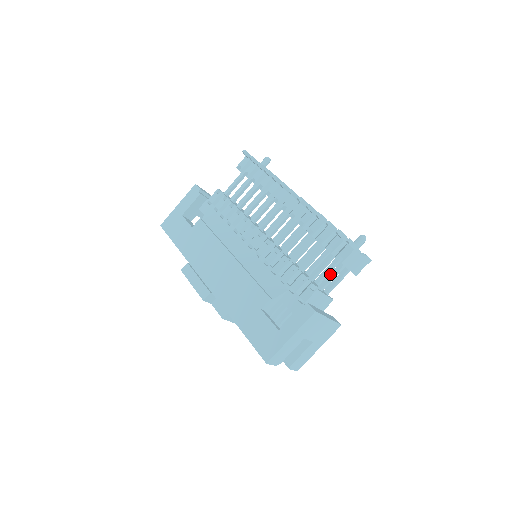
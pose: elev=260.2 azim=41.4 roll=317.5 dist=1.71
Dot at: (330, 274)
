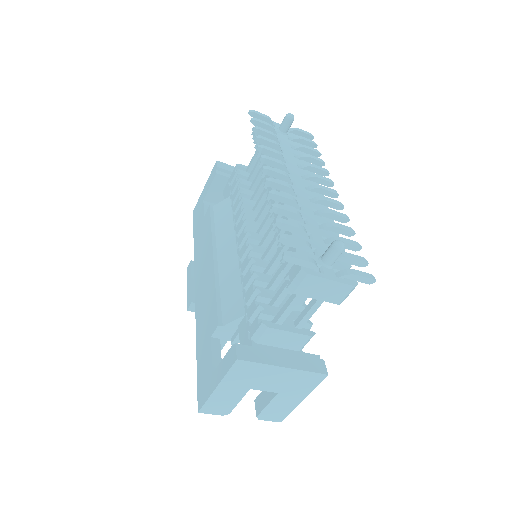
Dot at: (287, 300)
